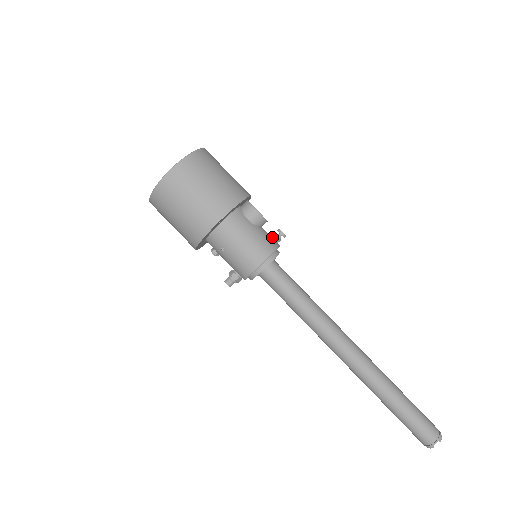
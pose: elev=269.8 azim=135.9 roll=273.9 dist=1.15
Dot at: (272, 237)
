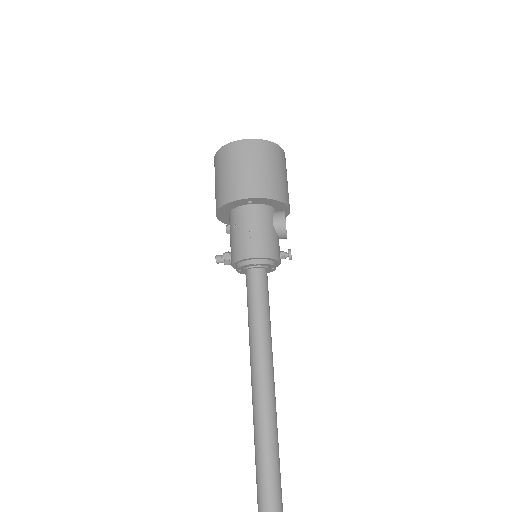
Dot at: (280, 251)
